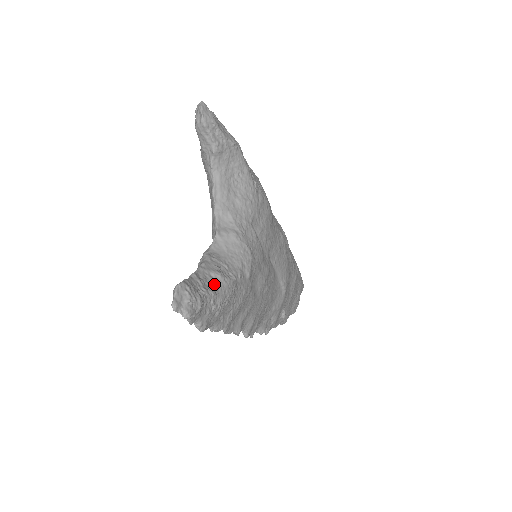
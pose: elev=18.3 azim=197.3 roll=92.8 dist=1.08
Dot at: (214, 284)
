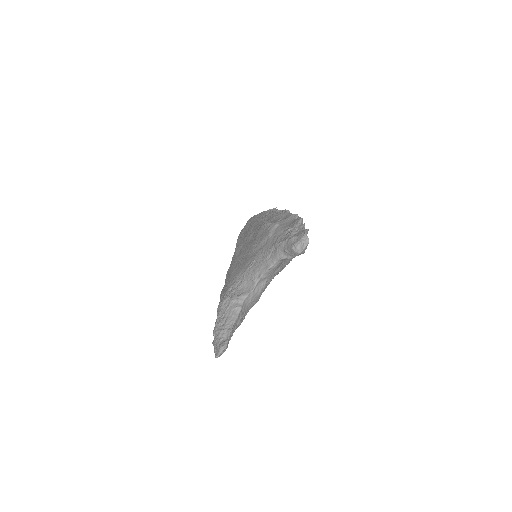
Dot at: occluded
